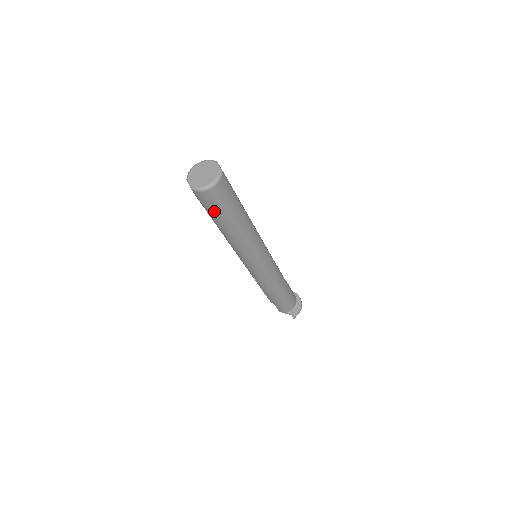
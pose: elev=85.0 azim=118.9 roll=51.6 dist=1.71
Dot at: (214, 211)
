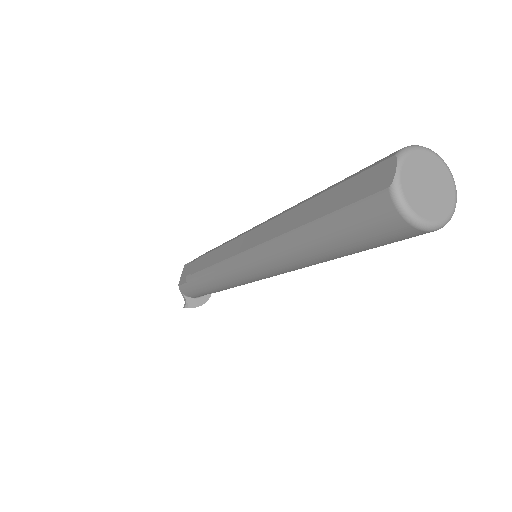
Dot at: (349, 231)
